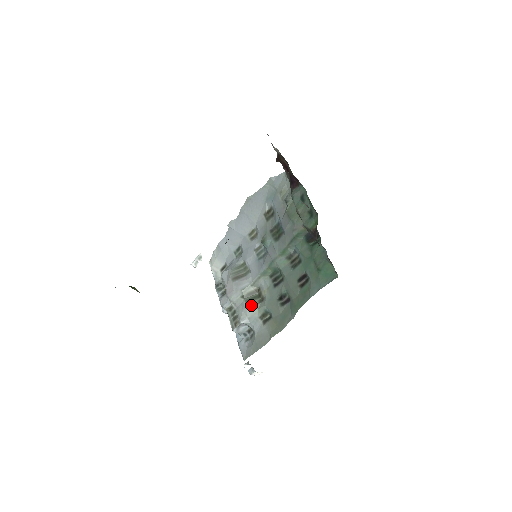
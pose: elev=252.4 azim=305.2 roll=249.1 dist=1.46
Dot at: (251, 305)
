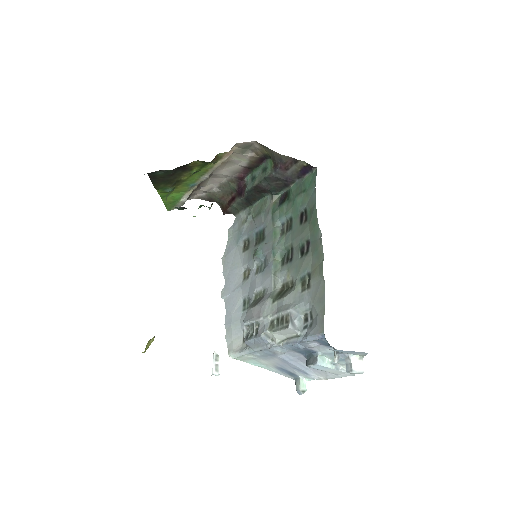
Dot at: (286, 295)
